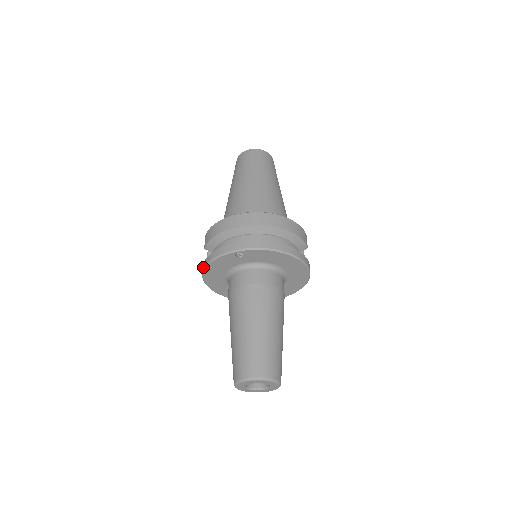
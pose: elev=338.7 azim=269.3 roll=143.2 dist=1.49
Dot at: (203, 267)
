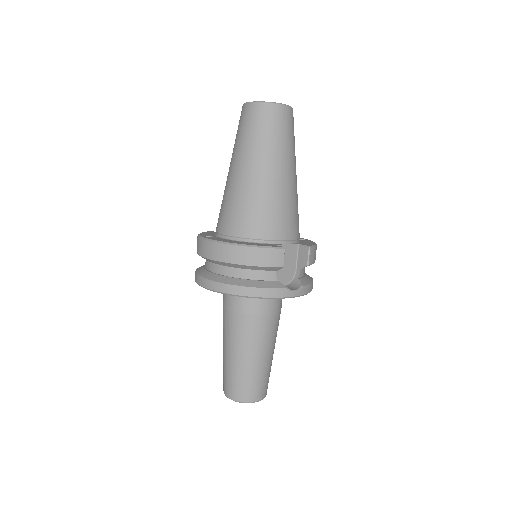
Dot at: occluded
